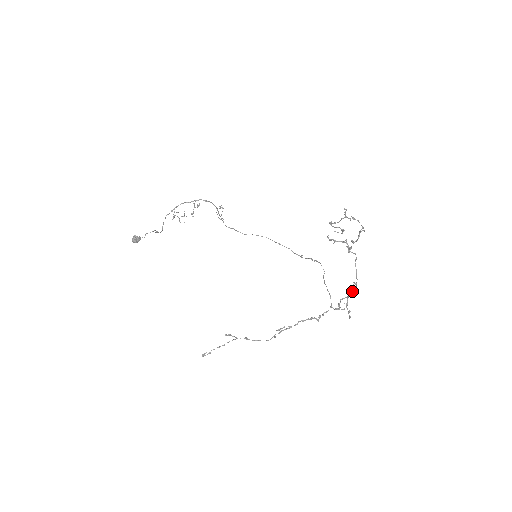
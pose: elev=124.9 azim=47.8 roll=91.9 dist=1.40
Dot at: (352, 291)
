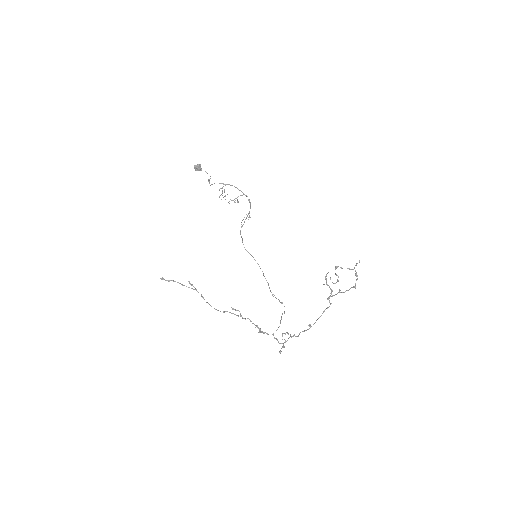
Dot at: occluded
